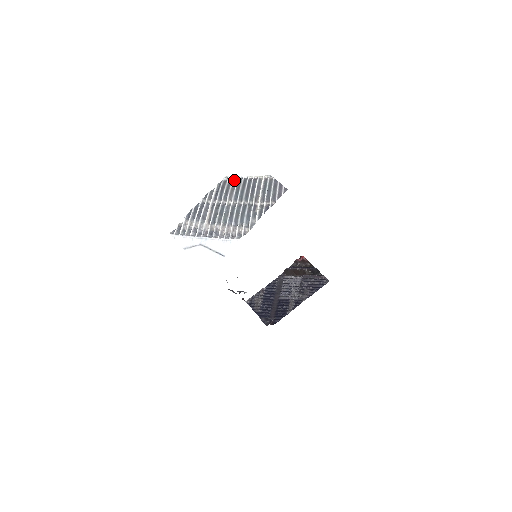
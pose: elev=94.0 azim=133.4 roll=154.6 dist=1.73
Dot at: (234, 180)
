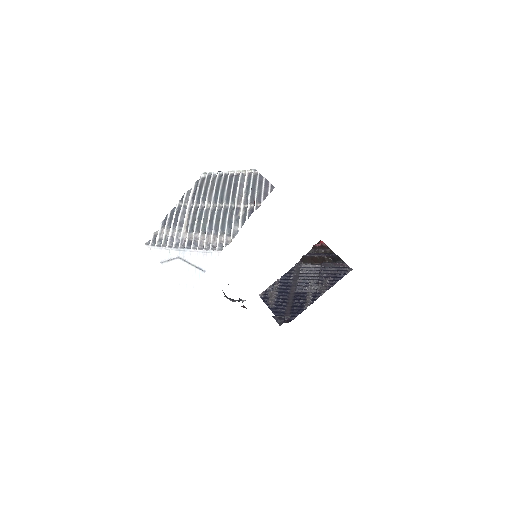
Dot at: (213, 177)
